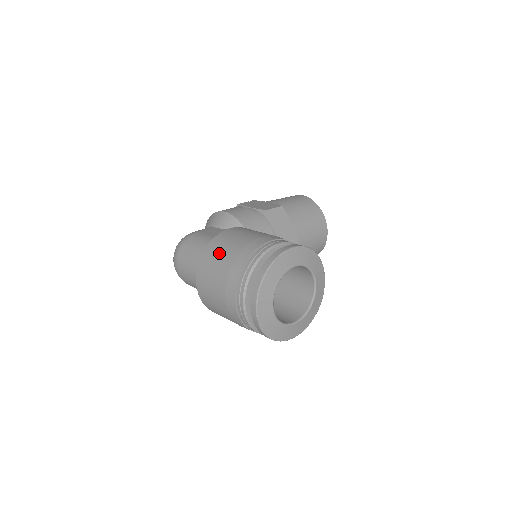
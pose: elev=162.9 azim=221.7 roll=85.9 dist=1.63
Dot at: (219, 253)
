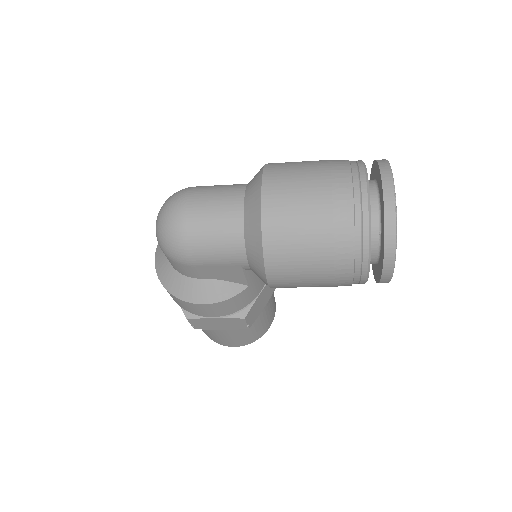
Dot at: occluded
